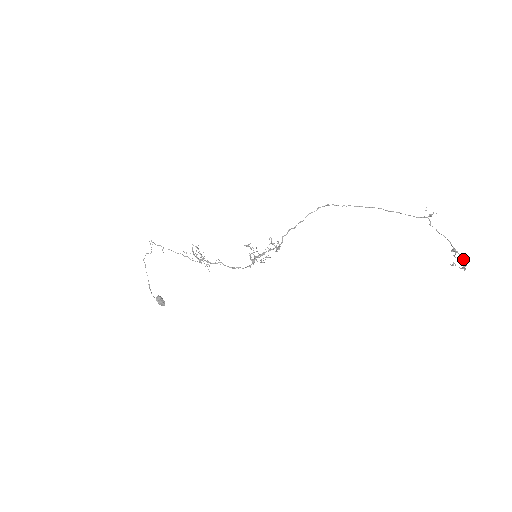
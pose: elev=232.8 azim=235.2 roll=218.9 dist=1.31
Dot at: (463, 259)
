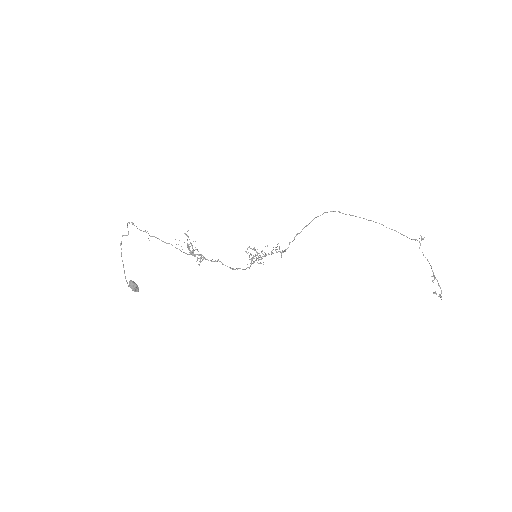
Dot at: occluded
